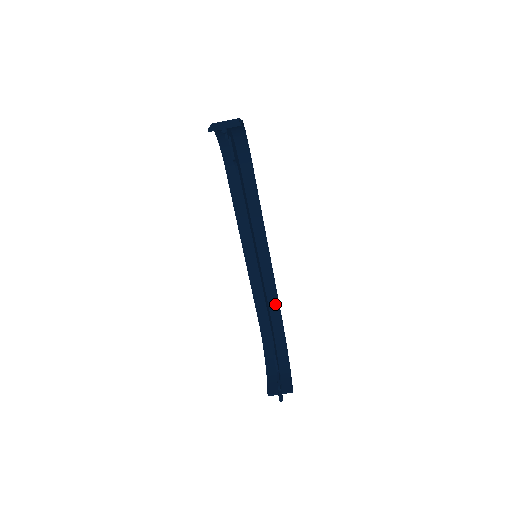
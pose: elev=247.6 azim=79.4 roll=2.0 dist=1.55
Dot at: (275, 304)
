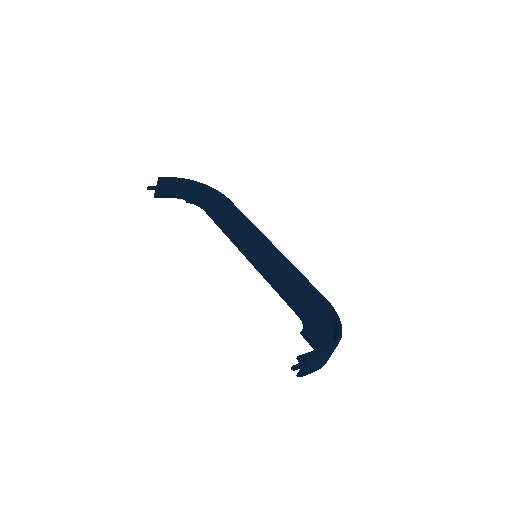
Dot at: (311, 290)
